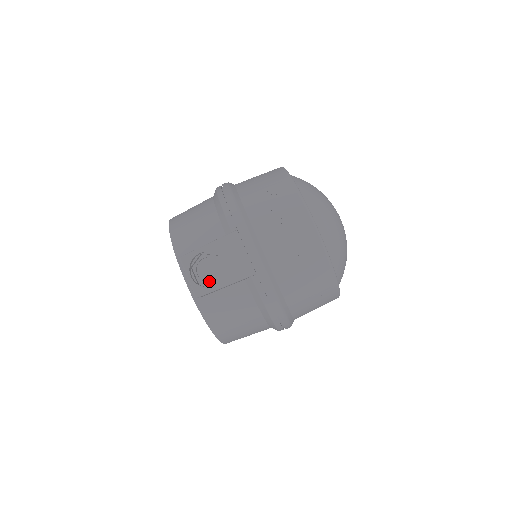
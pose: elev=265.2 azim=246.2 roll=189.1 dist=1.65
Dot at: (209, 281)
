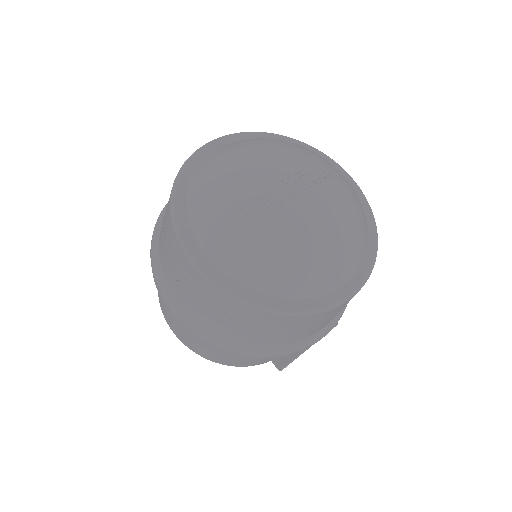
Dot at: occluded
